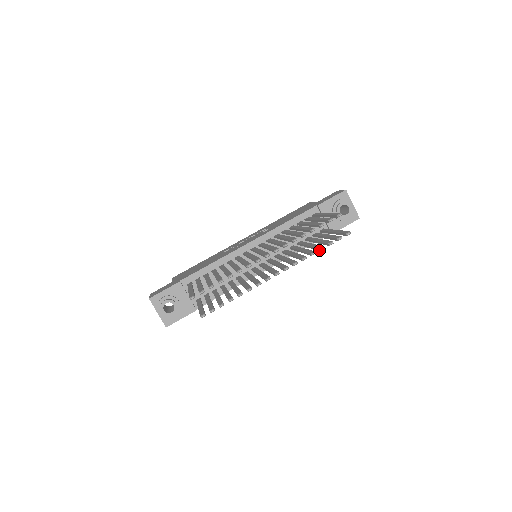
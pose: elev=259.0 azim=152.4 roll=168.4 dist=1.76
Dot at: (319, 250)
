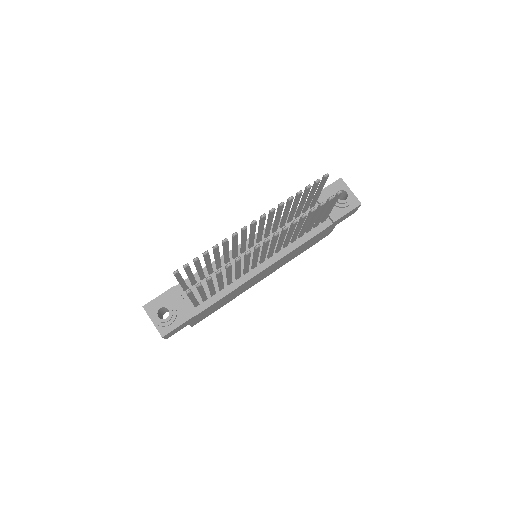
Dot at: (310, 213)
